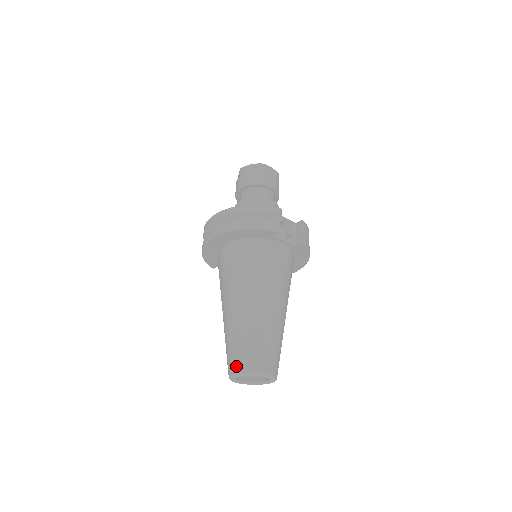
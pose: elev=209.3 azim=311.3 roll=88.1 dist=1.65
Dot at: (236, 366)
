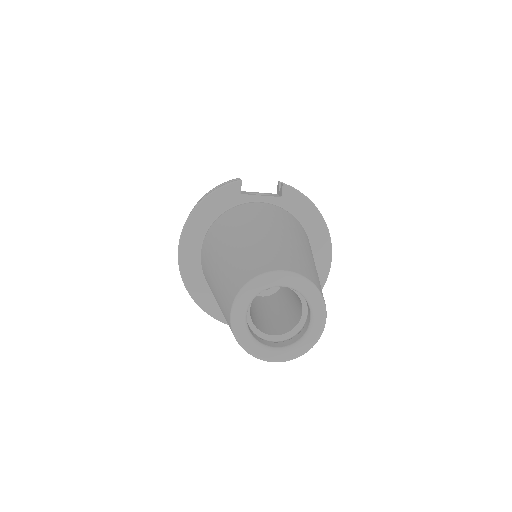
Dot at: (228, 302)
